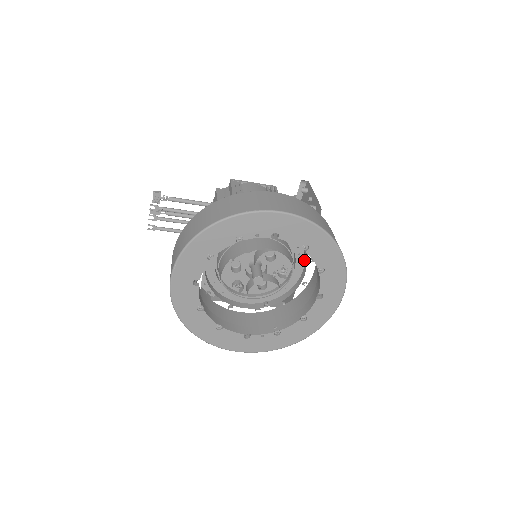
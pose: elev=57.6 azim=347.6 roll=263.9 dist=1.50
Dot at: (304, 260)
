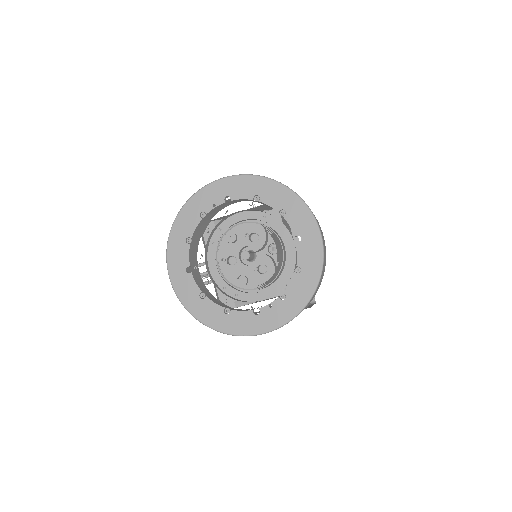
Dot at: (289, 233)
